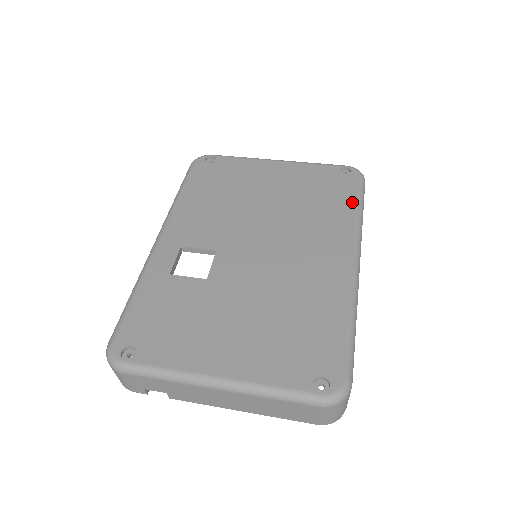
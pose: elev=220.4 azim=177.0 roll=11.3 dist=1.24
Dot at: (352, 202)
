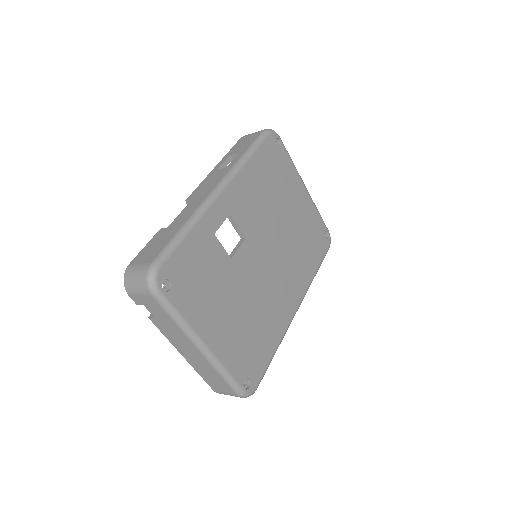
Dot at: (317, 264)
